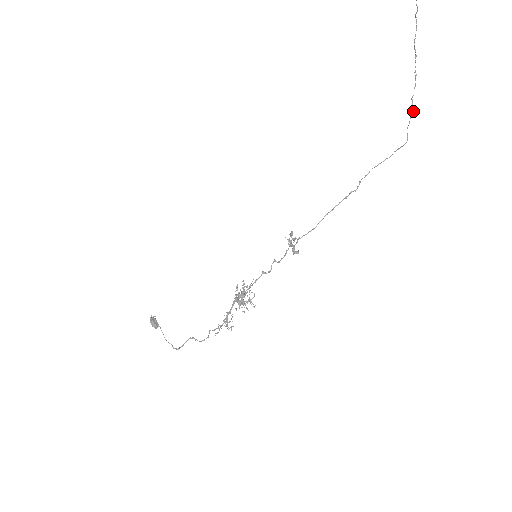
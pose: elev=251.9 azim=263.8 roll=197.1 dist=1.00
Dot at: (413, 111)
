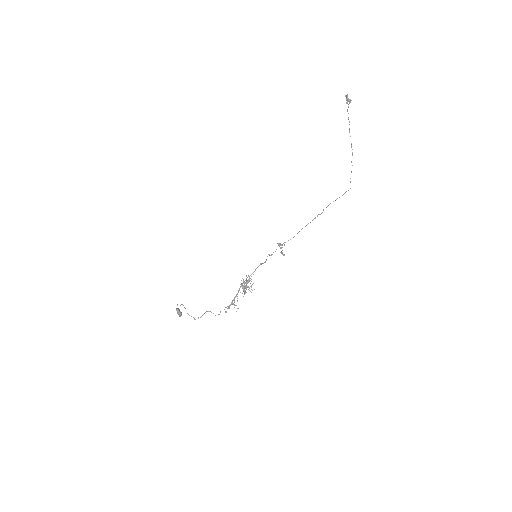
Dot at: occluded
